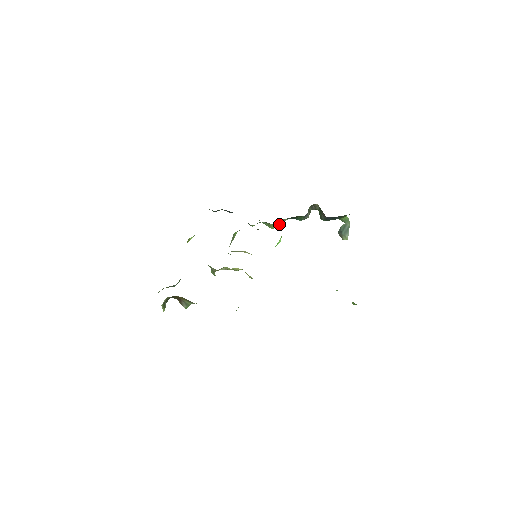
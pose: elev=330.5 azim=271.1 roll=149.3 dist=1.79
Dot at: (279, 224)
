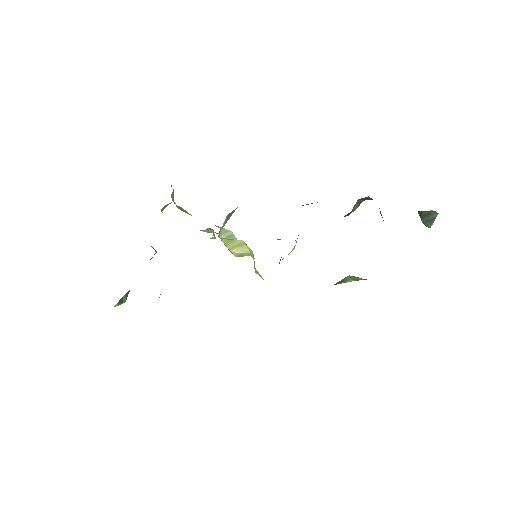
Dot at: (308, 204)
